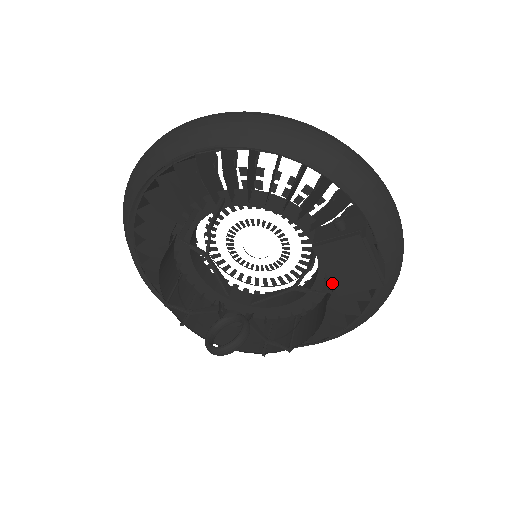
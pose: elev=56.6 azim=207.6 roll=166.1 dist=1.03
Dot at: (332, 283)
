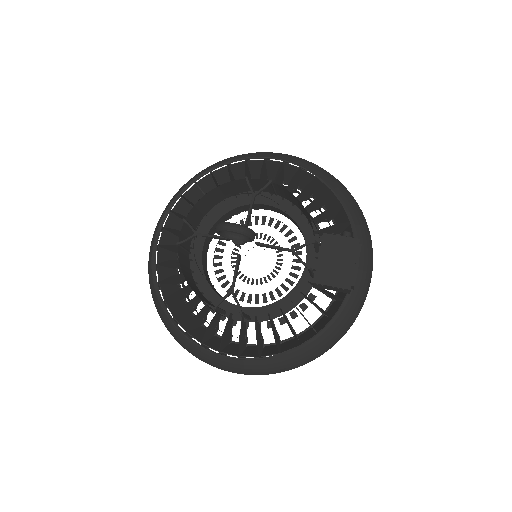
Dot at: (317, 269)
